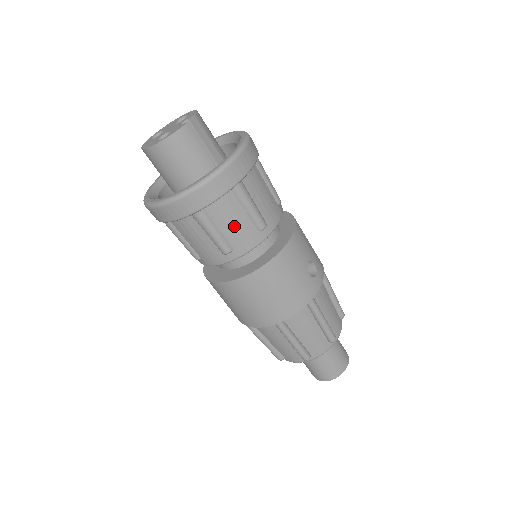
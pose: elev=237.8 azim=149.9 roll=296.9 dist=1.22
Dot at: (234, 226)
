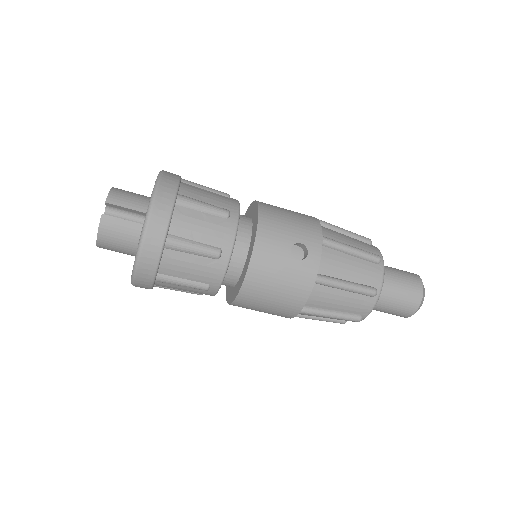
Dot at: (193, 270)
